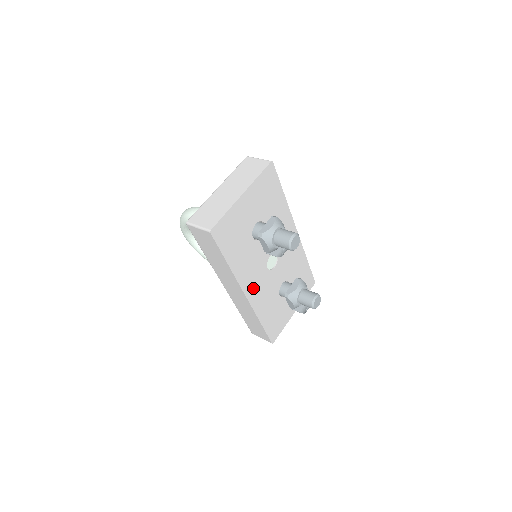
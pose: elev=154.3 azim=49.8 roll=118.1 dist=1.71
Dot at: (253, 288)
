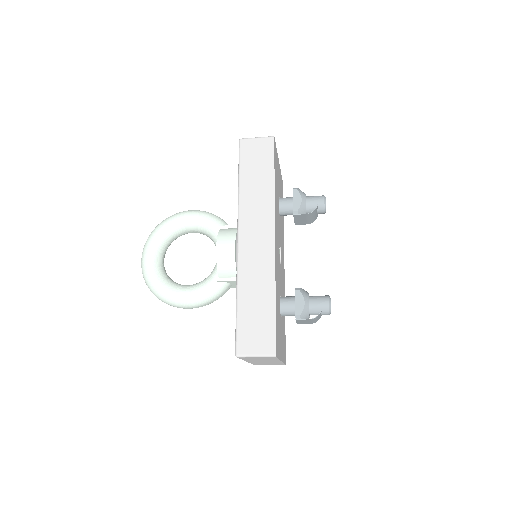
Dot at: (276, 244)
